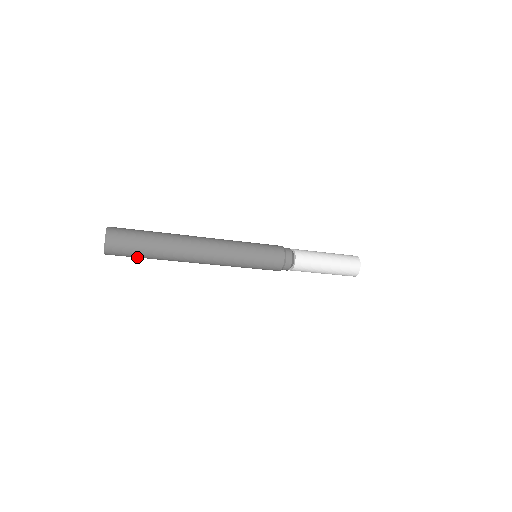
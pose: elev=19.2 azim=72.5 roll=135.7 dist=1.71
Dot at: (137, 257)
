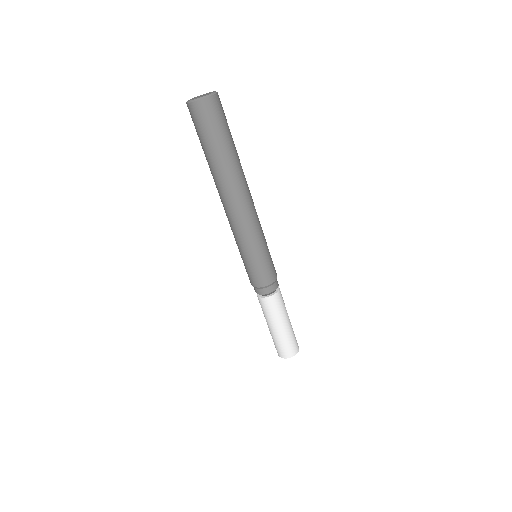
Dot at: (209, 137)
